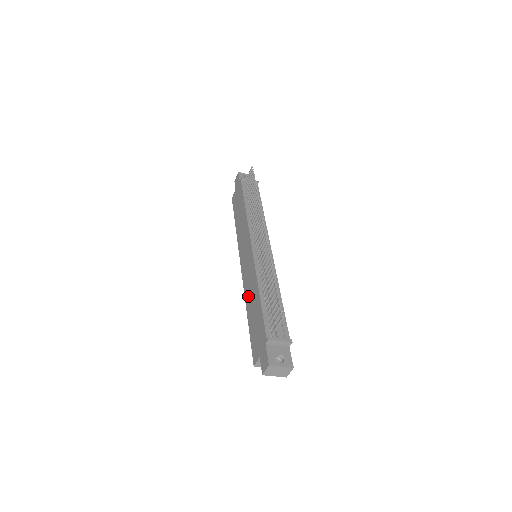
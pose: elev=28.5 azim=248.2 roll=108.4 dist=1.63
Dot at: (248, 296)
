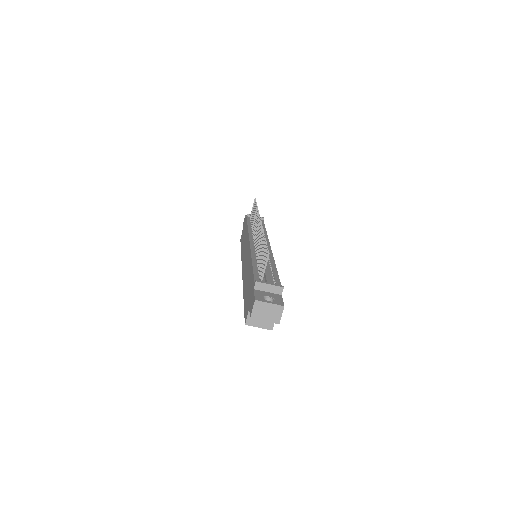
Dot at: (245, 280)
